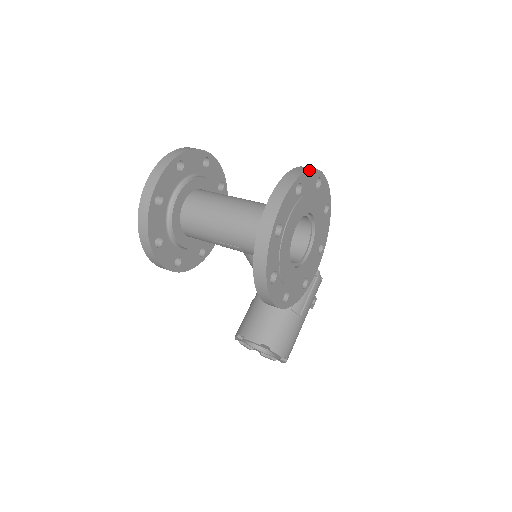
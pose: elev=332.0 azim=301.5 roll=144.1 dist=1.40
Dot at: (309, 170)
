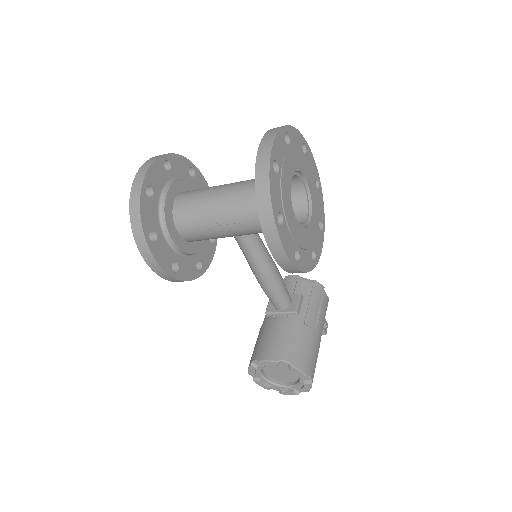
Dot at: (293, 127)
